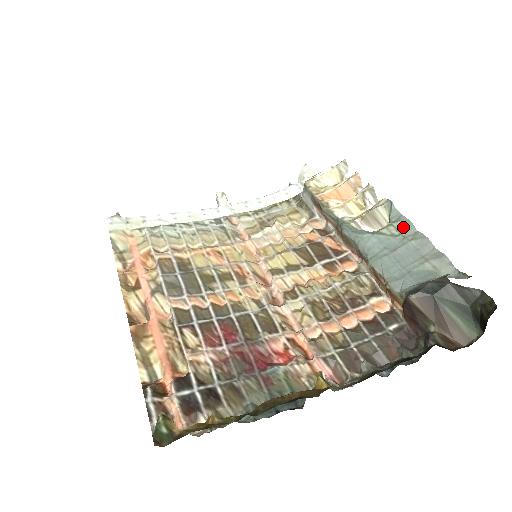
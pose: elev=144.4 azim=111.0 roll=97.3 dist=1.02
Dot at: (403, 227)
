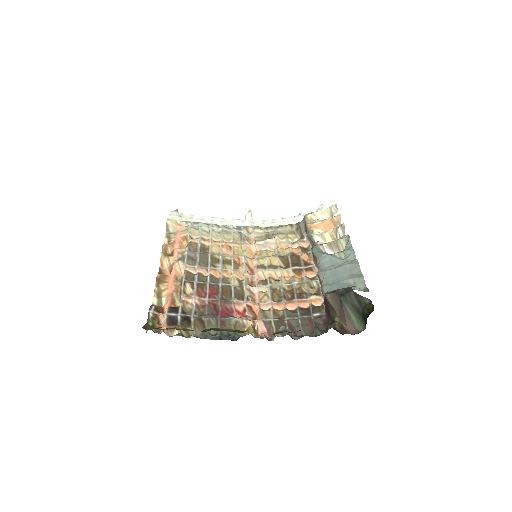
Dot at: (349, 254)
